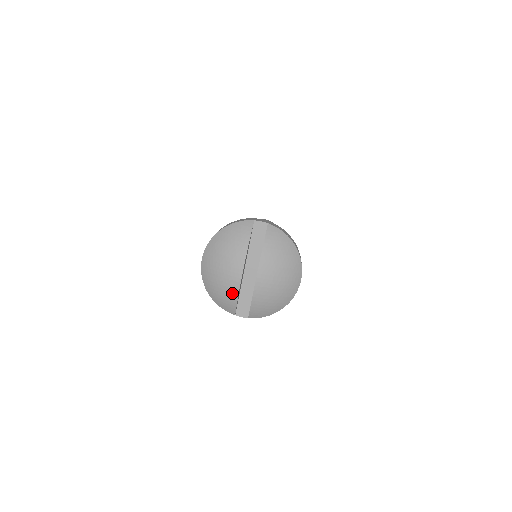
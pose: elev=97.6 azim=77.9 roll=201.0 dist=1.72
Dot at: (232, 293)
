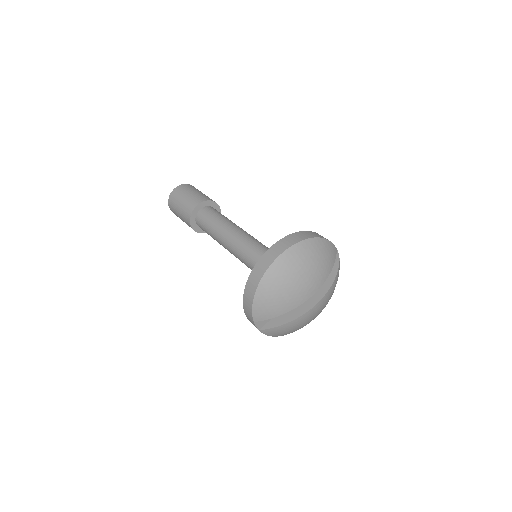
Dot at: (288, 306)
